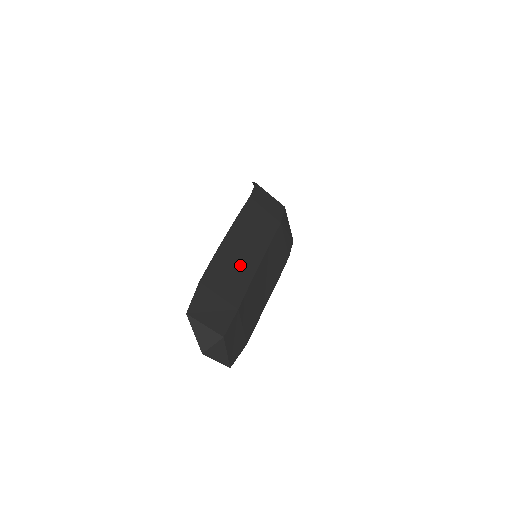
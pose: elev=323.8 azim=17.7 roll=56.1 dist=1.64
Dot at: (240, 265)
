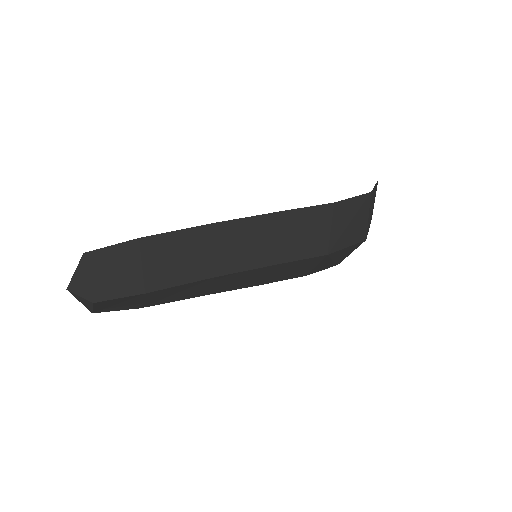
Dot at: (212, 257)
